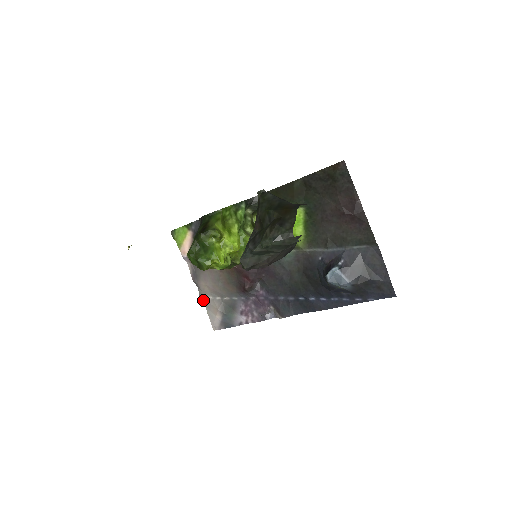
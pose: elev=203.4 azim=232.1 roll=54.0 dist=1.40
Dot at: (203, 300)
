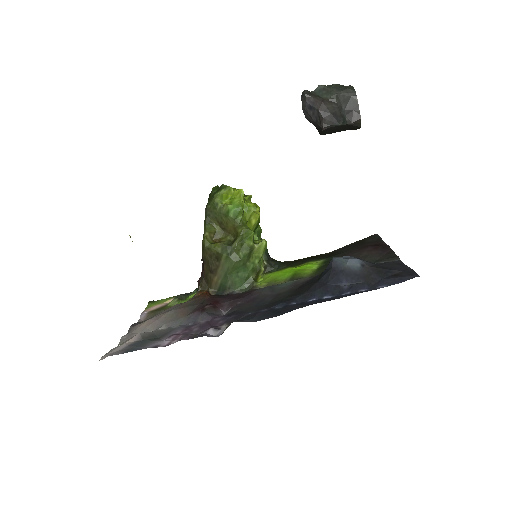
Dot at: (121, 341)
